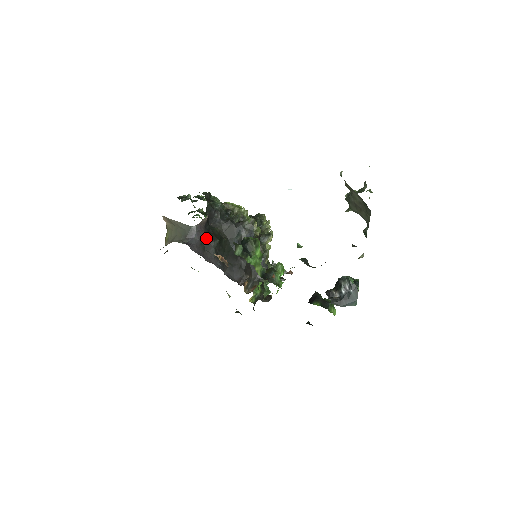
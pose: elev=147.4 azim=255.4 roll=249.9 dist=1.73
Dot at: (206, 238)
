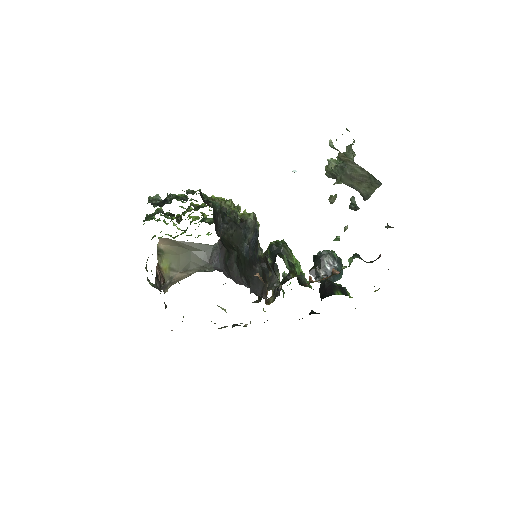
Dot at: (226, 254)
